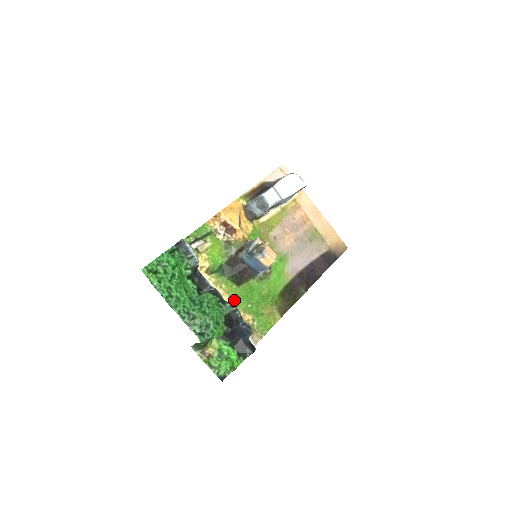
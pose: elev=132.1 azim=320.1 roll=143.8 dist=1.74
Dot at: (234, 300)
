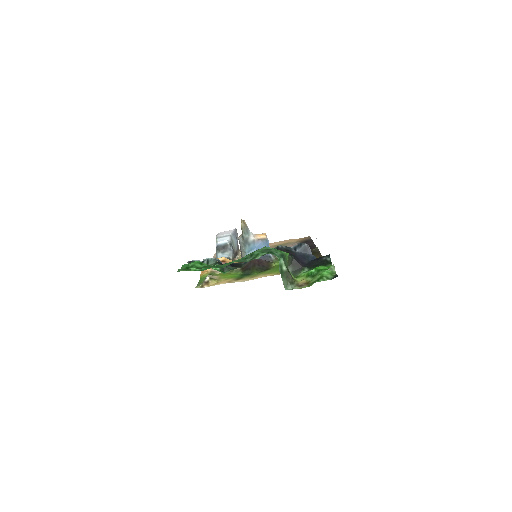
Dot at: (277, 272)
